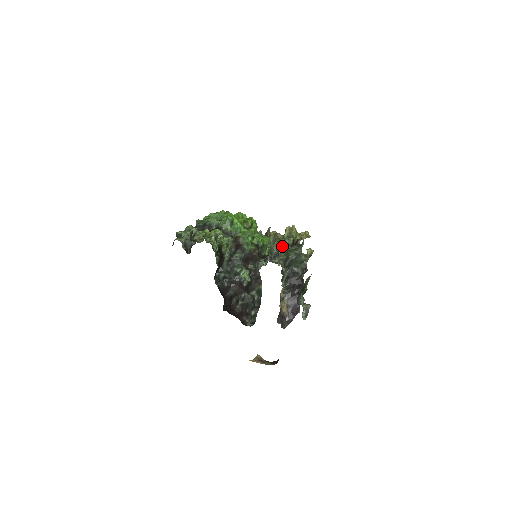
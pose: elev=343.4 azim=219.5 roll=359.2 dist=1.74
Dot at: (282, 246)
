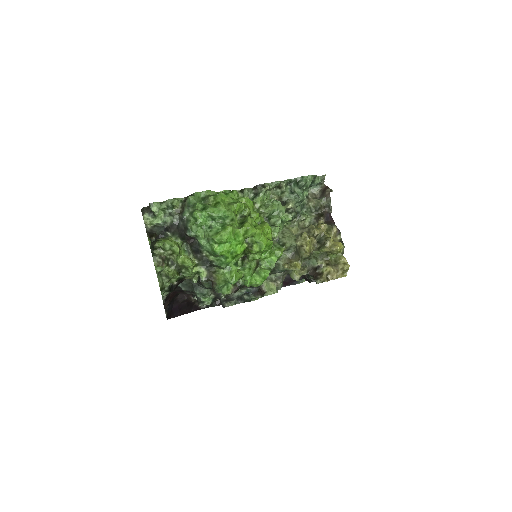
Dot at: occluded
